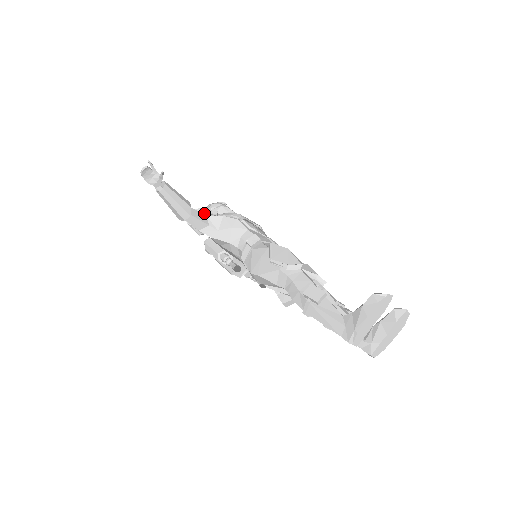
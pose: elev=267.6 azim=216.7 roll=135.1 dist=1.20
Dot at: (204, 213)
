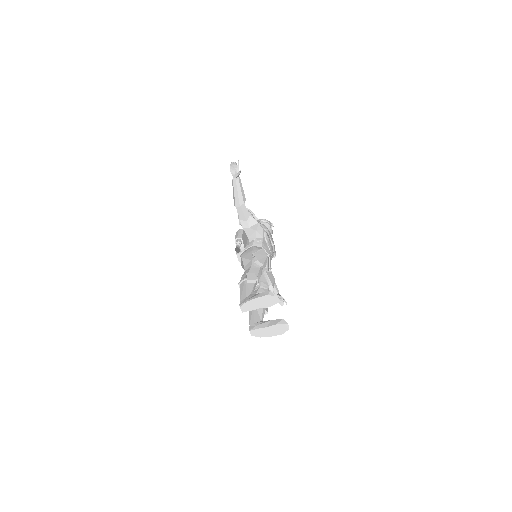
Dot at: (251, 214)
